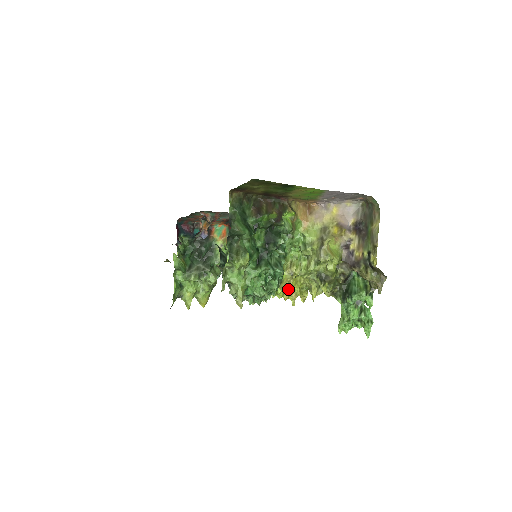
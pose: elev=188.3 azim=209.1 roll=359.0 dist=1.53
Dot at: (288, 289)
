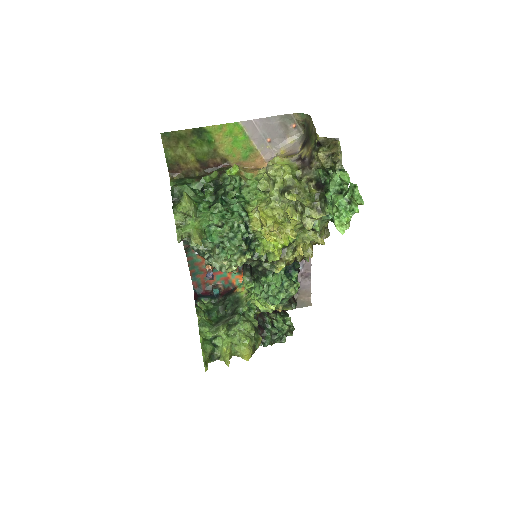
Dot at: (261, 225)
